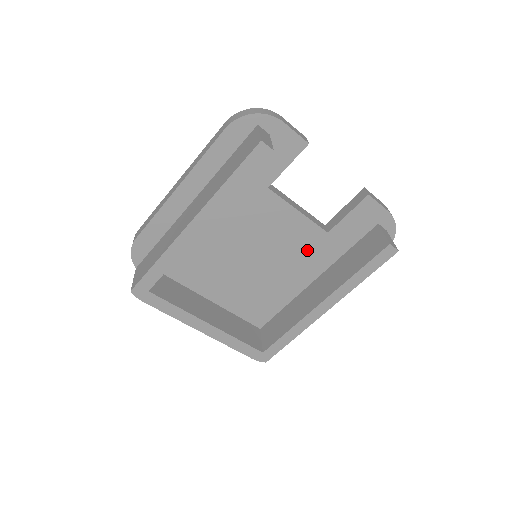
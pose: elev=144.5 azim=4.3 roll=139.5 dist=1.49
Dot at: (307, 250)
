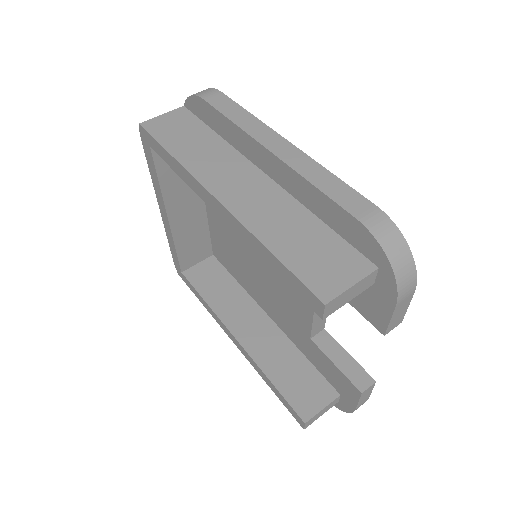
Dot at: (287, 313)
